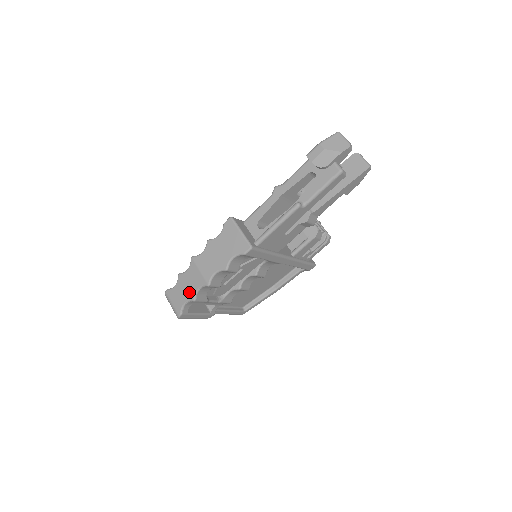
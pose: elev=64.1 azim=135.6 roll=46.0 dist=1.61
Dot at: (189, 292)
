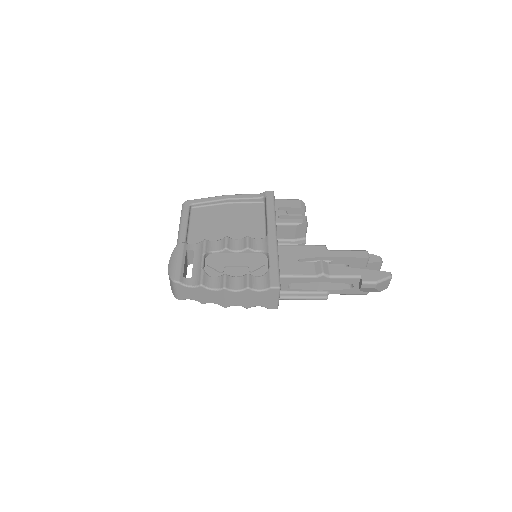
Dot at: (203, 299)
